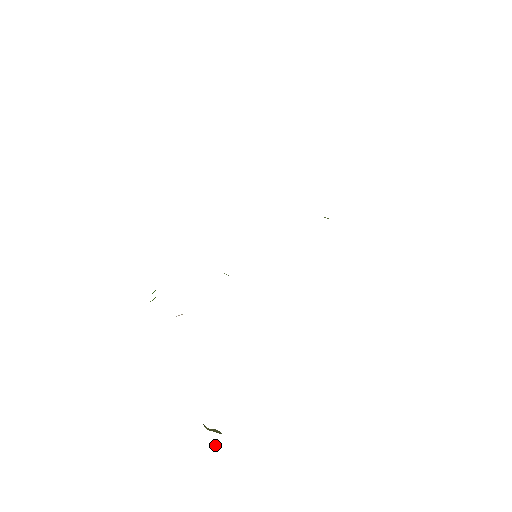
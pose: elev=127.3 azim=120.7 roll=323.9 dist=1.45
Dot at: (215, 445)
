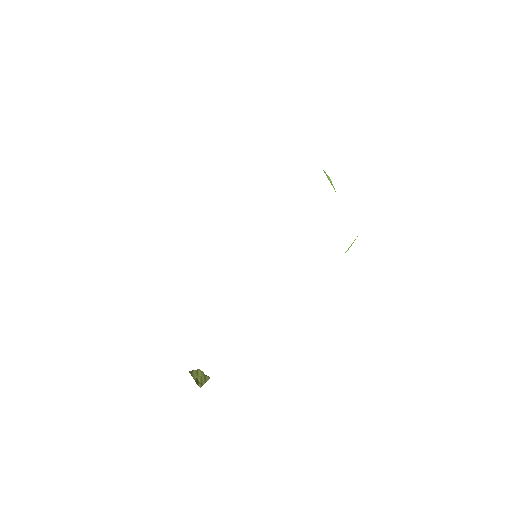
Dot at: occluded
